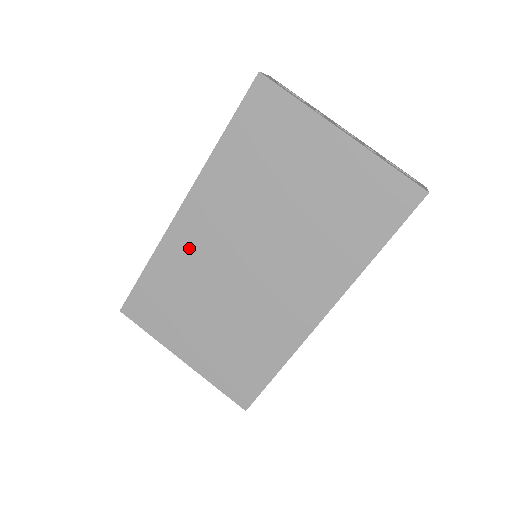
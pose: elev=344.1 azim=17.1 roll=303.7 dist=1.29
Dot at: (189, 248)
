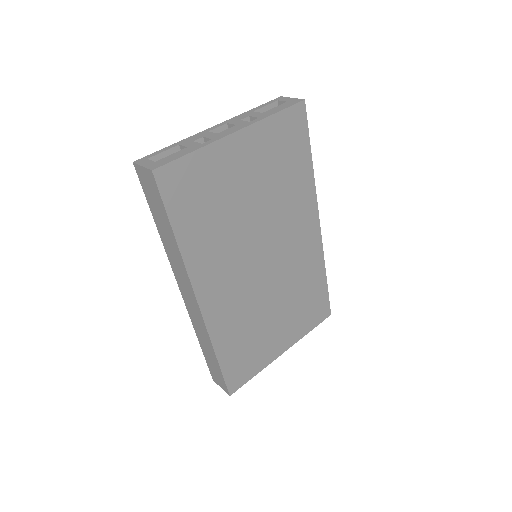
Dot at: (228, 311)
